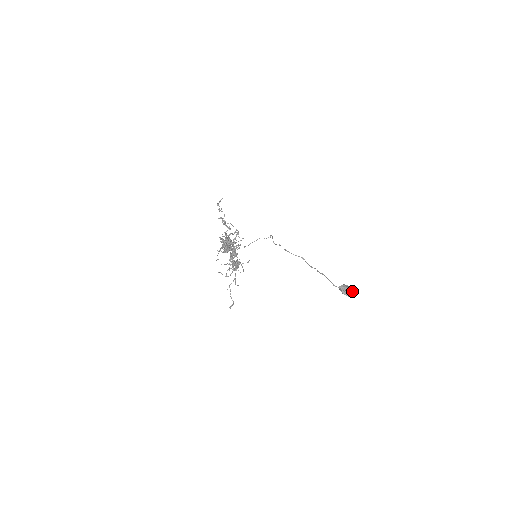
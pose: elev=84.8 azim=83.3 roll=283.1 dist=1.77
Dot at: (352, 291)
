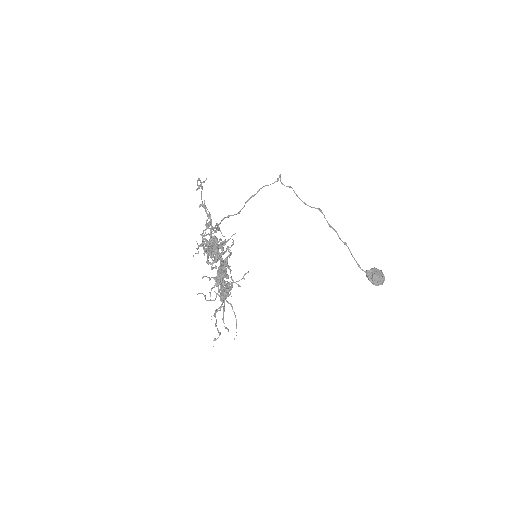
Dot at: (383, 279)
